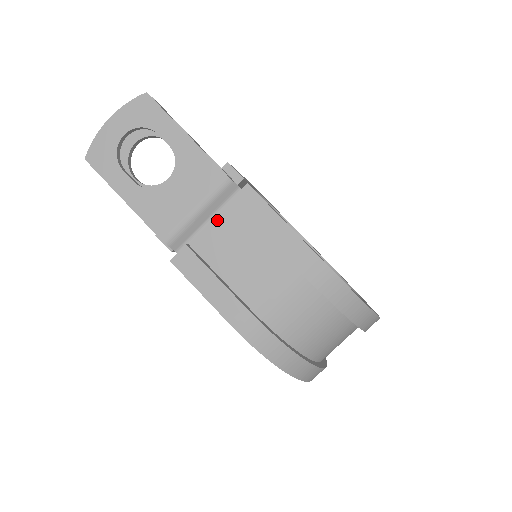
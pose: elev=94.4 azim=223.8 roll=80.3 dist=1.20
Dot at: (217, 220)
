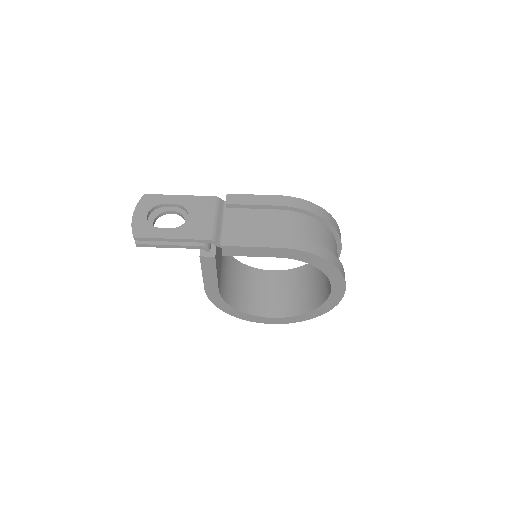
Dot at: (227, 219)
